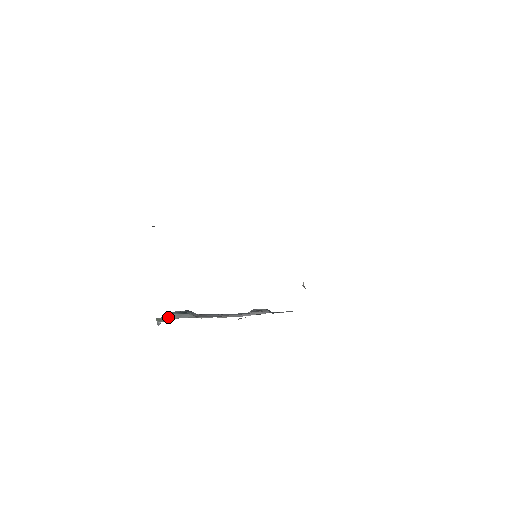
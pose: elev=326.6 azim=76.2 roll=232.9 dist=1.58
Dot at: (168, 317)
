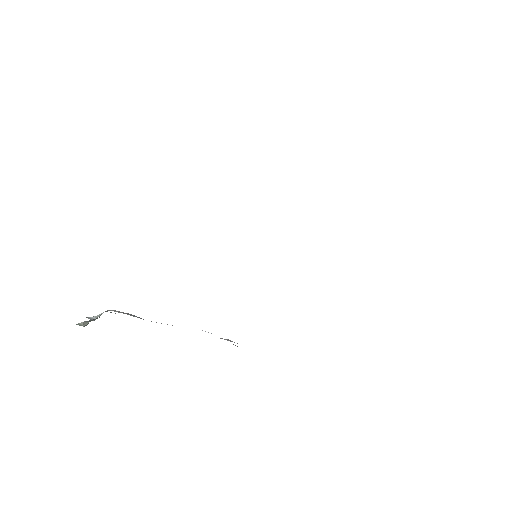
Dot at: (113, 310)
